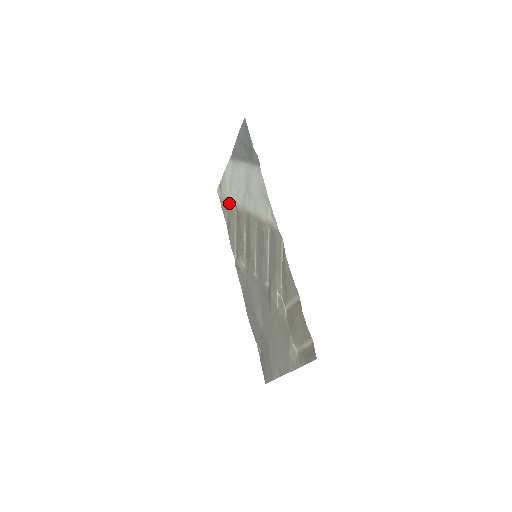
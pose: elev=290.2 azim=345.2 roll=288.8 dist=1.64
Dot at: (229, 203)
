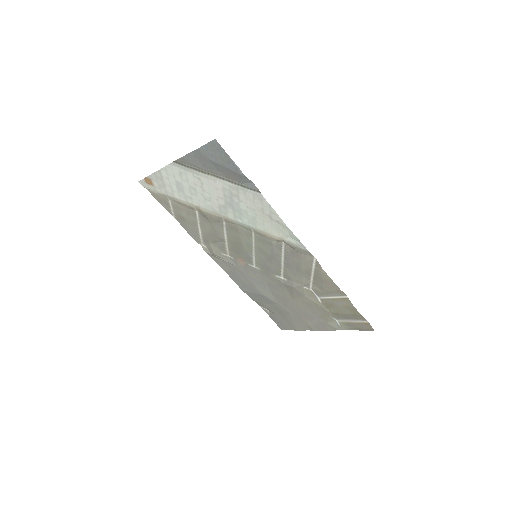
Dot at: (179, 202)
